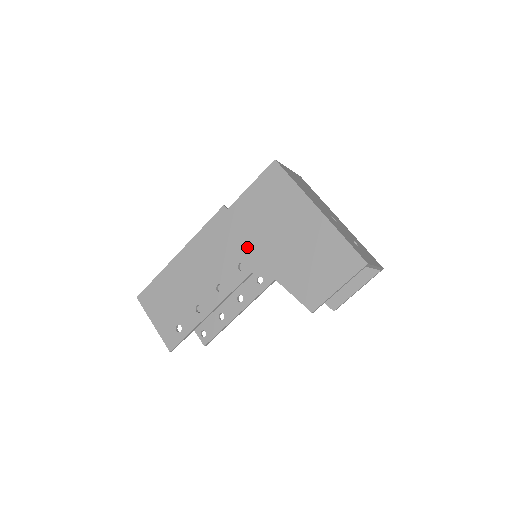
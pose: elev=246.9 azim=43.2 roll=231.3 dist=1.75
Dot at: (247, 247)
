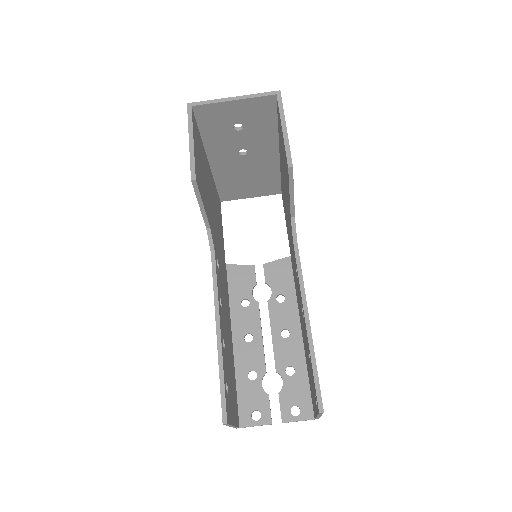
Dot at: occluded
